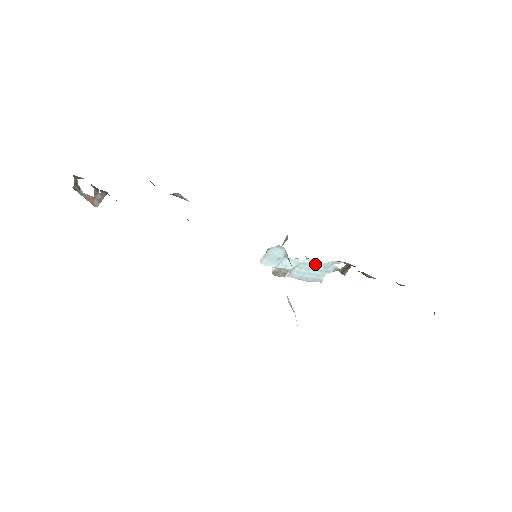
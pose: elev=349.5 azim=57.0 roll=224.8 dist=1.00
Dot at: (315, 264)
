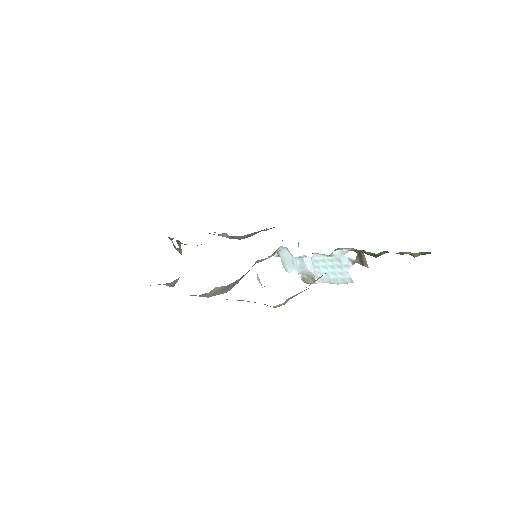
Dot at: (326, 259)
